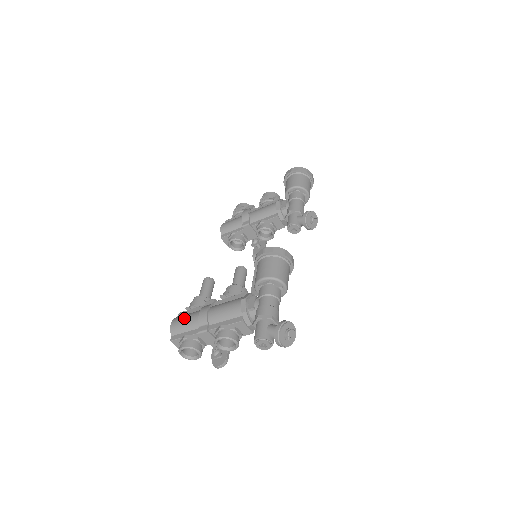
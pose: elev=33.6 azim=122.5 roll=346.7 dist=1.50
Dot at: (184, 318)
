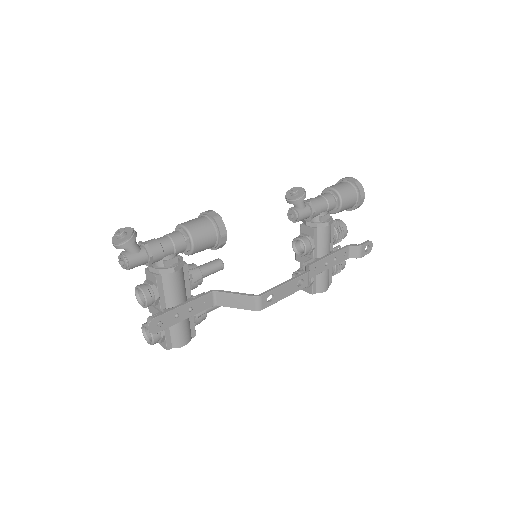
Dot at: occluded
